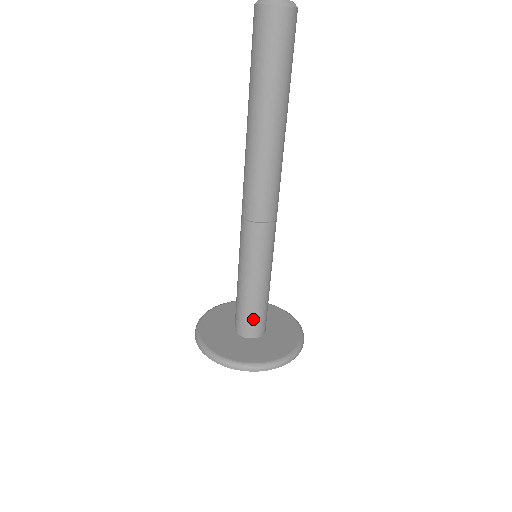
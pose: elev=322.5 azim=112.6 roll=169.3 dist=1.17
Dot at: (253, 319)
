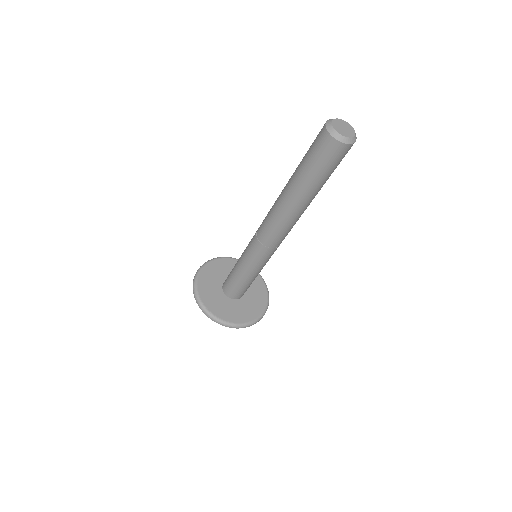
Dot at: (234, 289)
